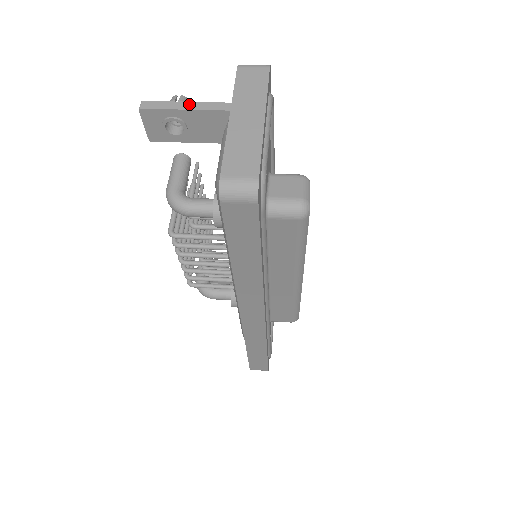
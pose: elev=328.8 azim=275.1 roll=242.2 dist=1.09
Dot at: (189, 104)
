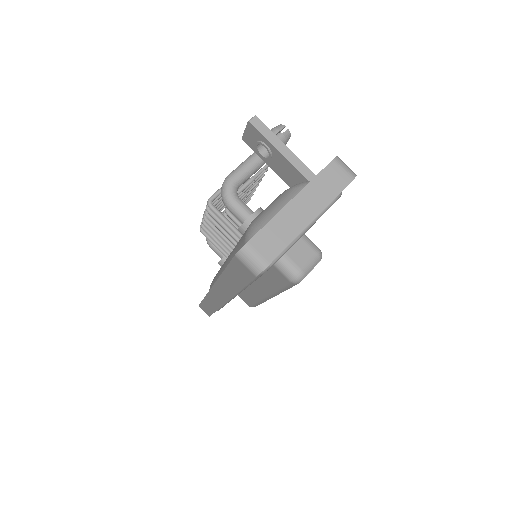
Dot at: (284, 148)
